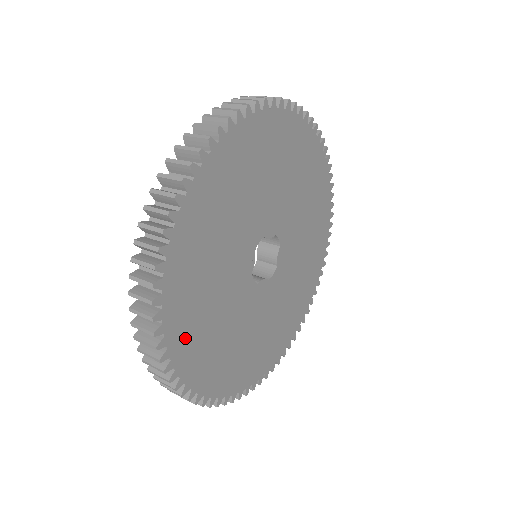
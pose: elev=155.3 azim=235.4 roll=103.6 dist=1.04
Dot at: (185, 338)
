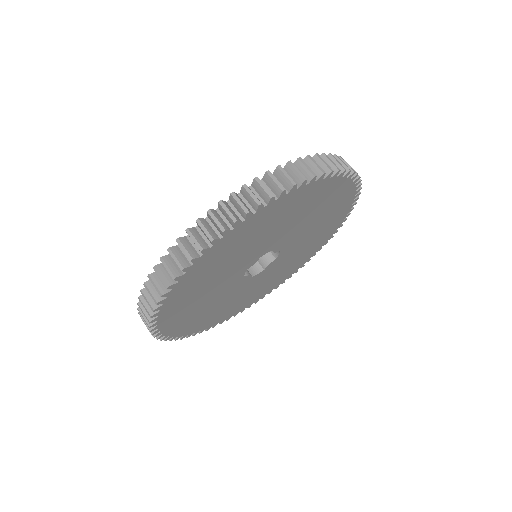
Dot at: (181, 295)
